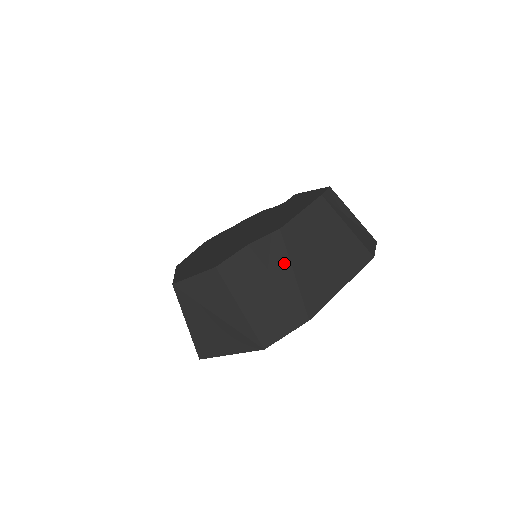
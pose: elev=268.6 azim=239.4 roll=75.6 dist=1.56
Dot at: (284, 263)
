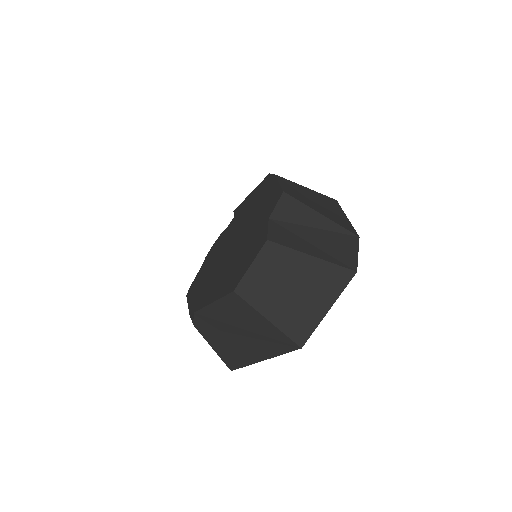
Dot at: (307, 212)
